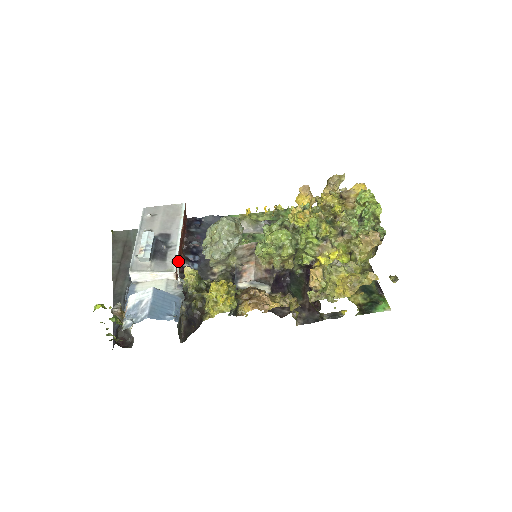
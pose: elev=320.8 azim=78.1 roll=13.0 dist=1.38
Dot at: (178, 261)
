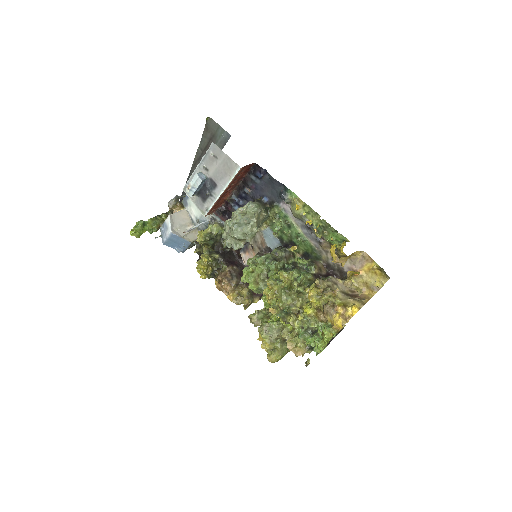
Dot at: (217, 204)
